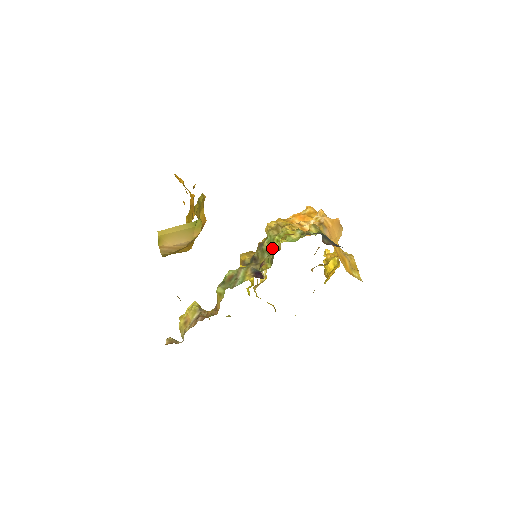
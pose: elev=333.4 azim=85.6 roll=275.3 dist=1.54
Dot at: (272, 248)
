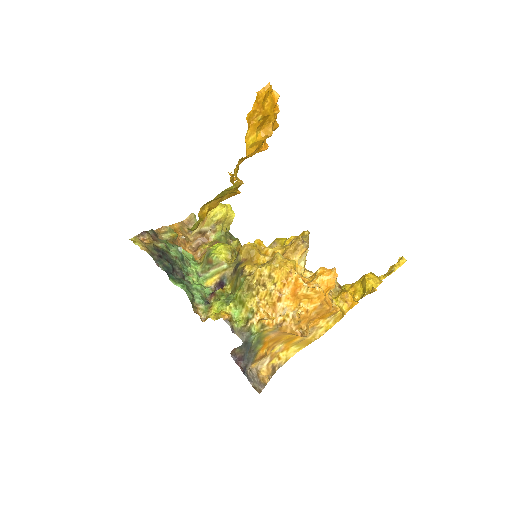
Dot at: (237, 290)
